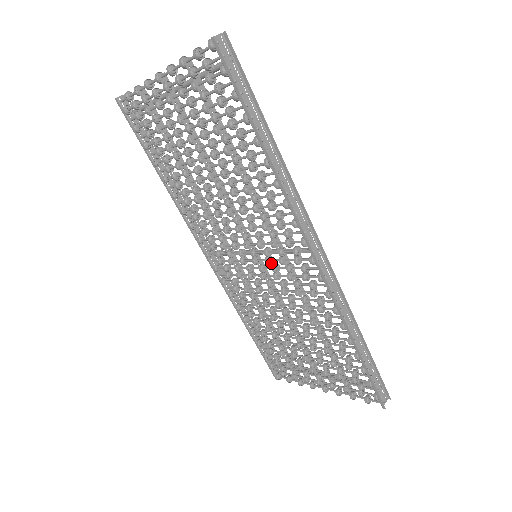
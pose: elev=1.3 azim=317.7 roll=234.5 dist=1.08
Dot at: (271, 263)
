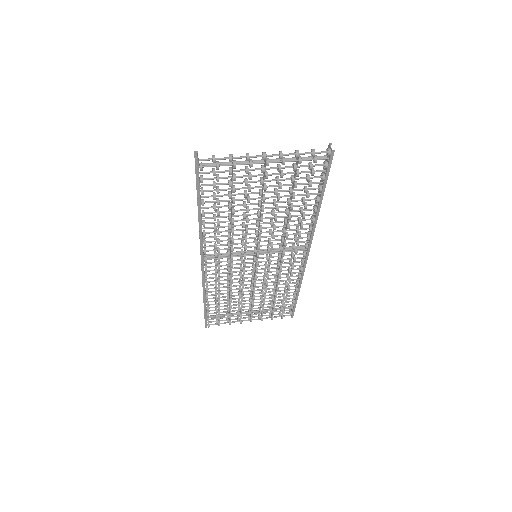
Dot at: (267, 259)
